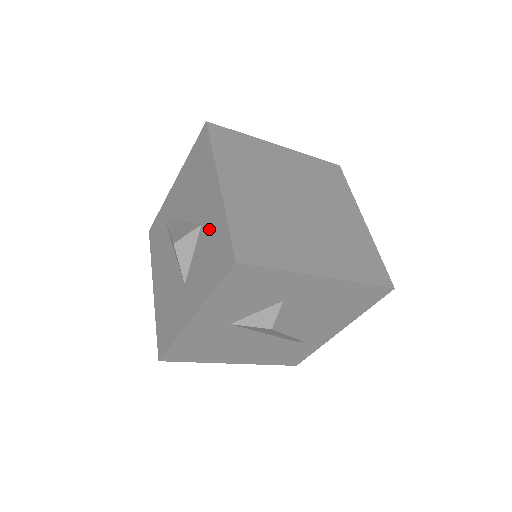
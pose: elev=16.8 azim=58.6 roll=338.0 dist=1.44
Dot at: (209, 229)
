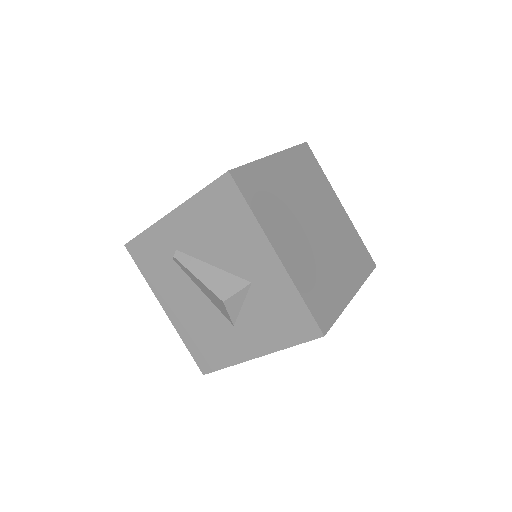
Dot at: (269, 293)
